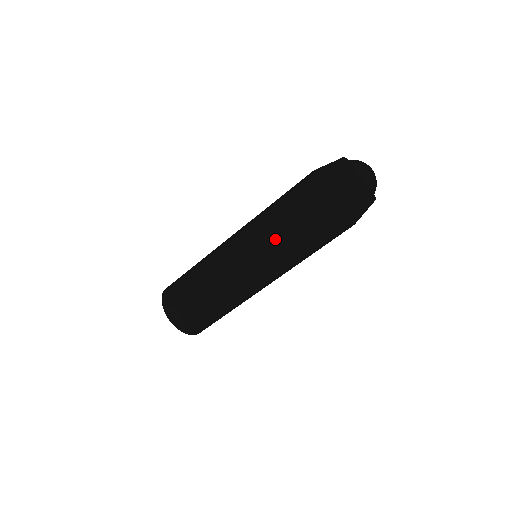
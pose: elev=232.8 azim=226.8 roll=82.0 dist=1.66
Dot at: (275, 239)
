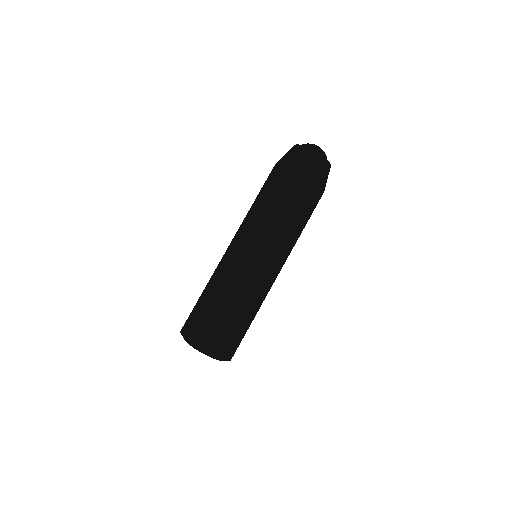
Dot at: (264, 214)
